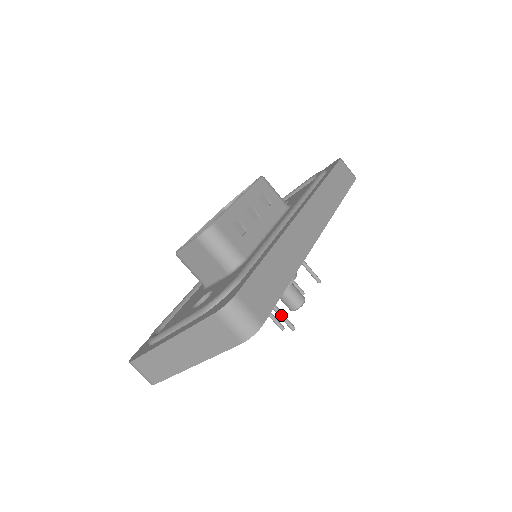
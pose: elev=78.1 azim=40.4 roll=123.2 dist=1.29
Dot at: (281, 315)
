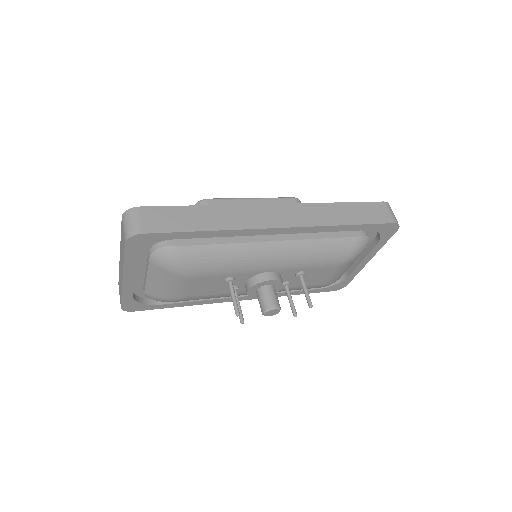
Dot at: (233, 297)
